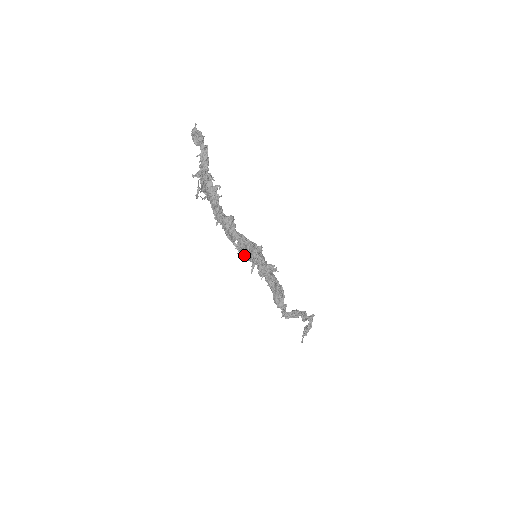
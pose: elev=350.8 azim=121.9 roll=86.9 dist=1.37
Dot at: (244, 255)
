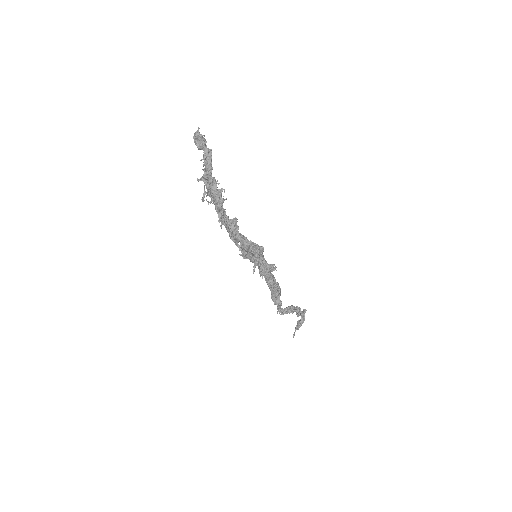
Dot at: (246, 256)
